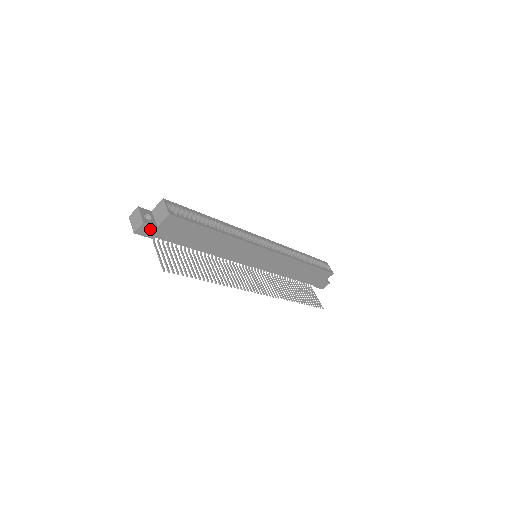
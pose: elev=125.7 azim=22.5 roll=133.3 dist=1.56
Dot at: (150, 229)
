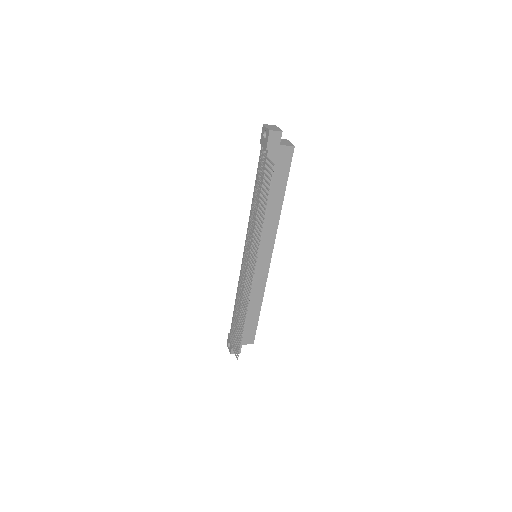
Dot at: (276, 141)
